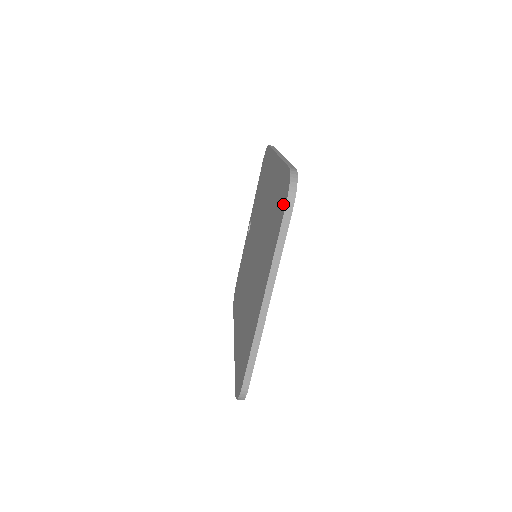
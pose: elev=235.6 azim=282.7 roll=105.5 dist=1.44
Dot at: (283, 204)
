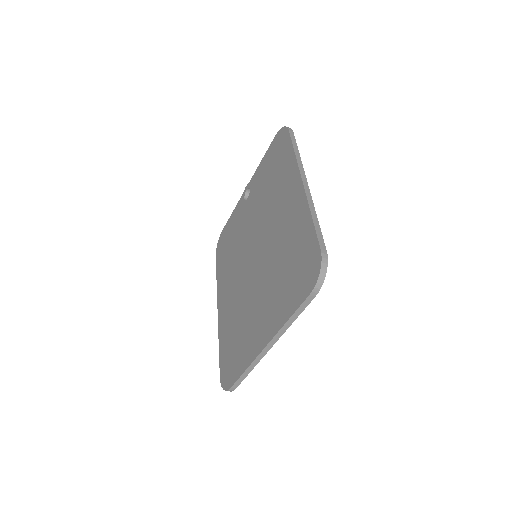
Dot at: (307, 284)
